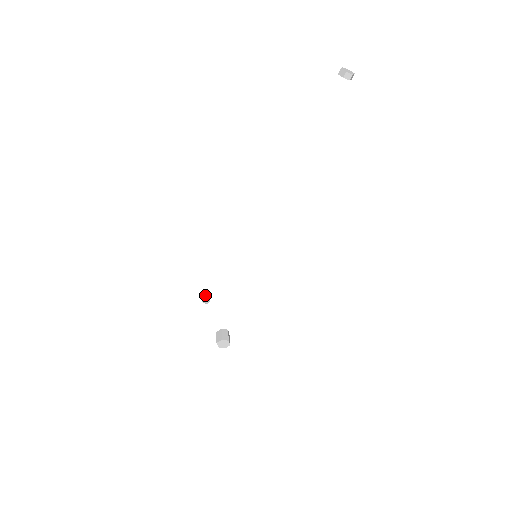
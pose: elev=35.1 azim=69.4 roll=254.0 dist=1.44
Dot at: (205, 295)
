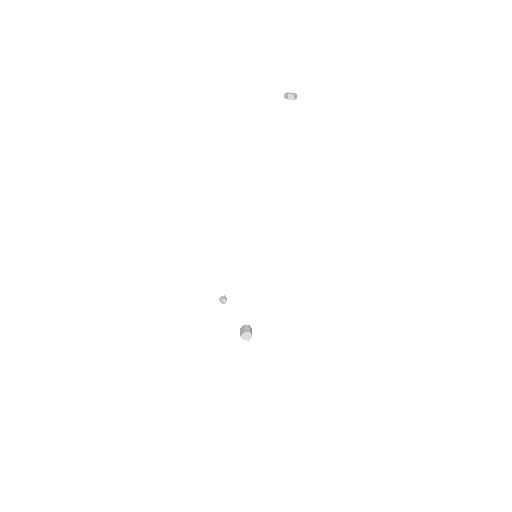
Dot at: (222, 297)
